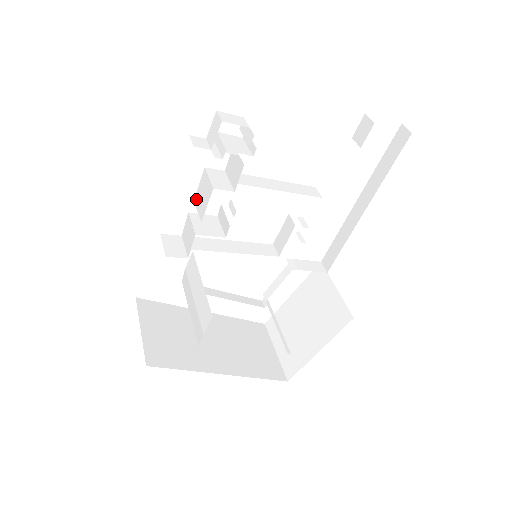
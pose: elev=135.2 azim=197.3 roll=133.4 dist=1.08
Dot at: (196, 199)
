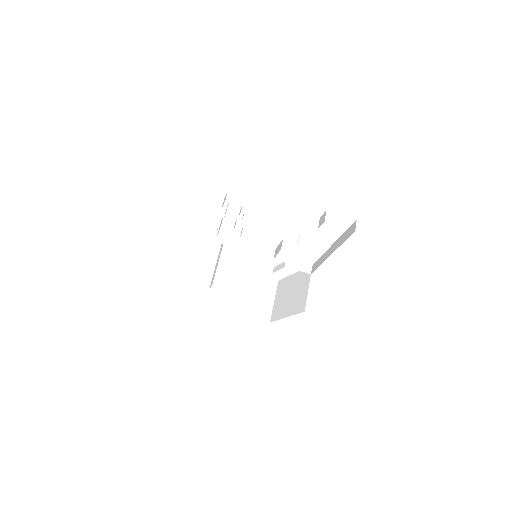
Dot at: occluded
